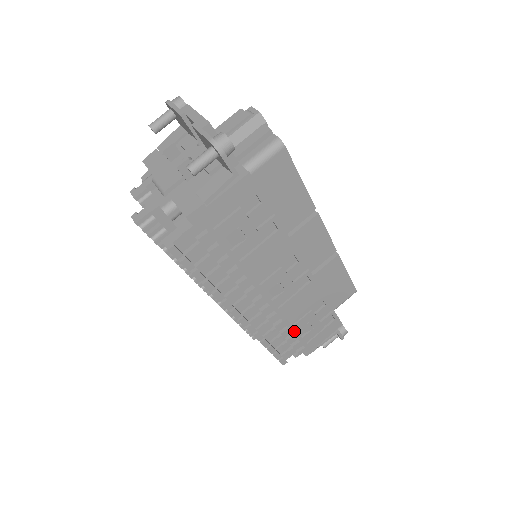
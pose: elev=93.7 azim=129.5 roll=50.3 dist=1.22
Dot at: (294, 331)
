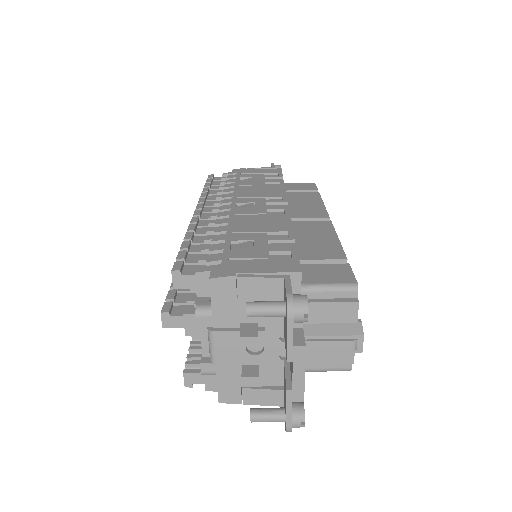
Dot at: occluded
